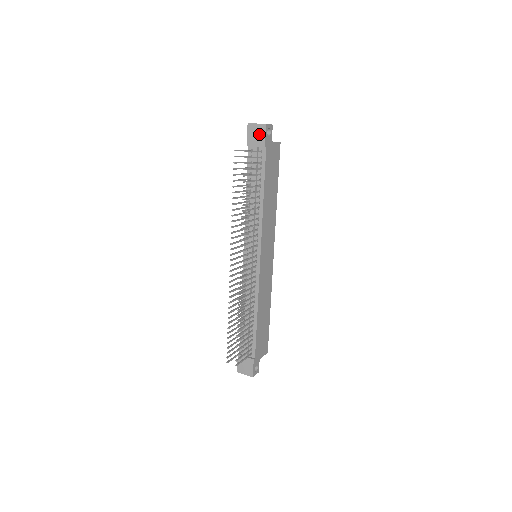
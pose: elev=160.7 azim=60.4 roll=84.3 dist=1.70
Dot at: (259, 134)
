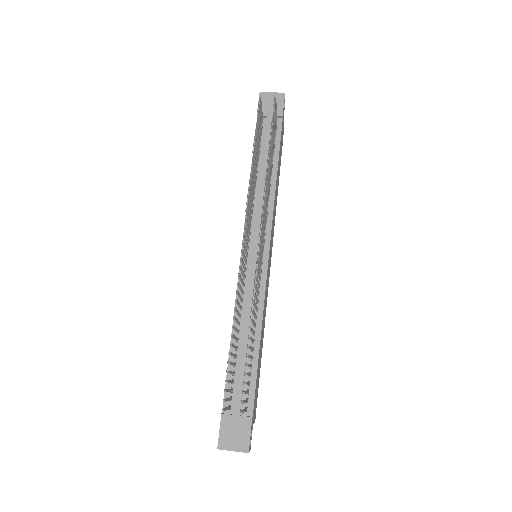
Dot at: occluded
